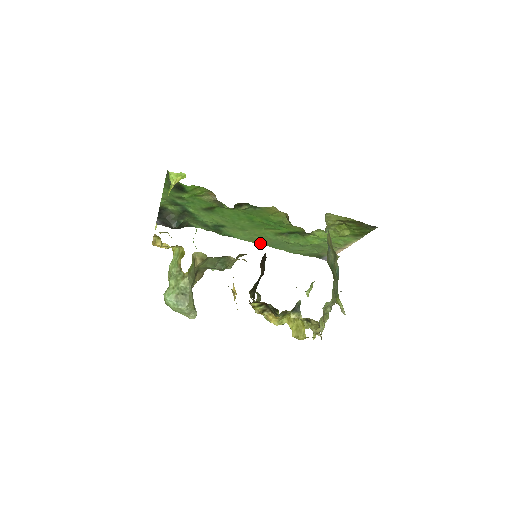
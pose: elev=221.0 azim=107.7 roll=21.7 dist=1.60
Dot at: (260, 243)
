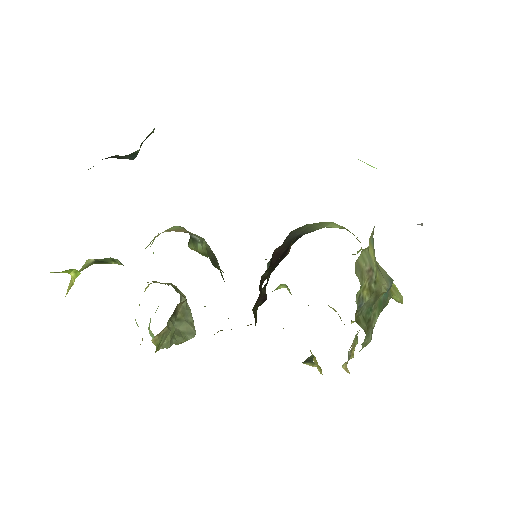
Dot at: occluded
